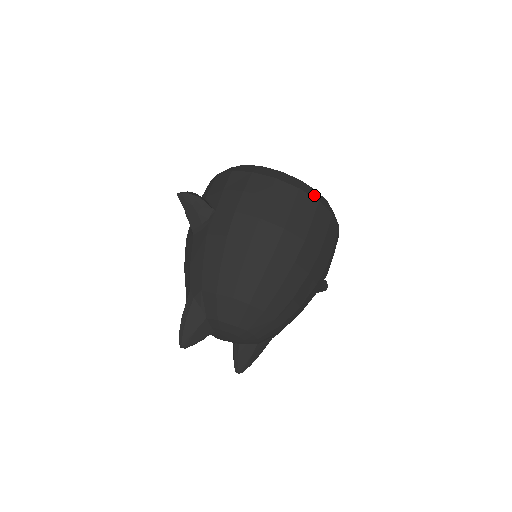
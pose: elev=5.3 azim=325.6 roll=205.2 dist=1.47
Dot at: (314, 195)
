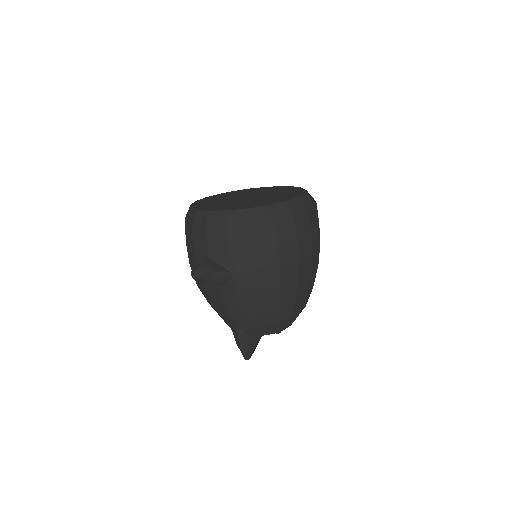
Dot at: (303, 208)
